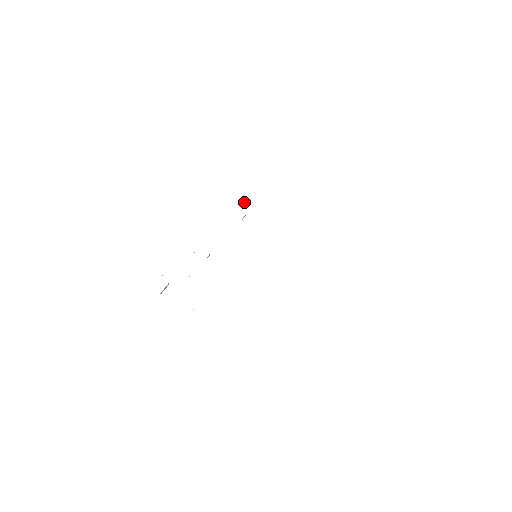
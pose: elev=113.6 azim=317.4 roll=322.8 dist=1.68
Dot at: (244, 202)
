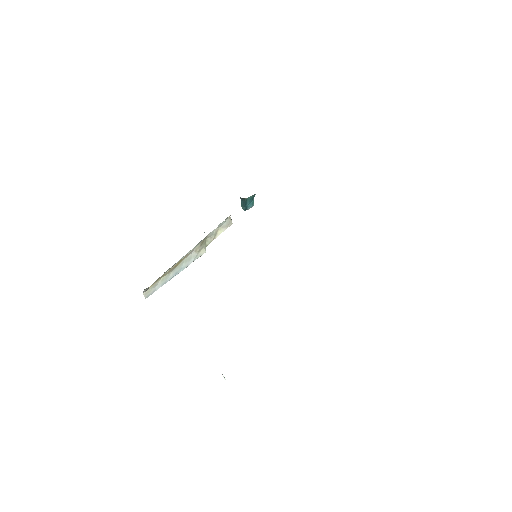
Dot at: occluded
